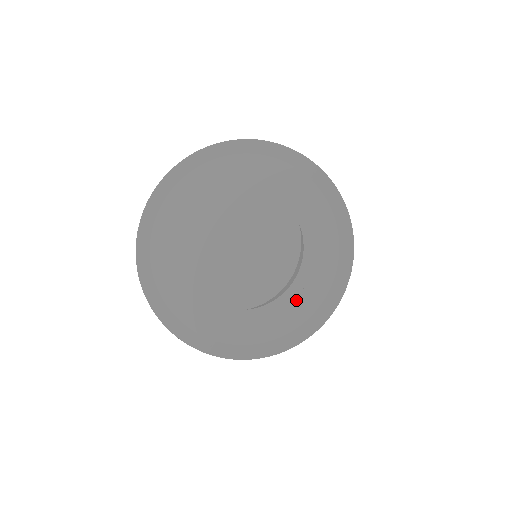
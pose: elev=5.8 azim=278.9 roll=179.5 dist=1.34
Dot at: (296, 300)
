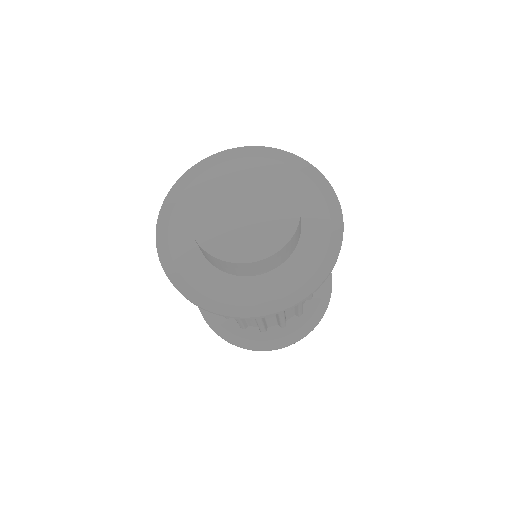
Dot at: (296, 266)
